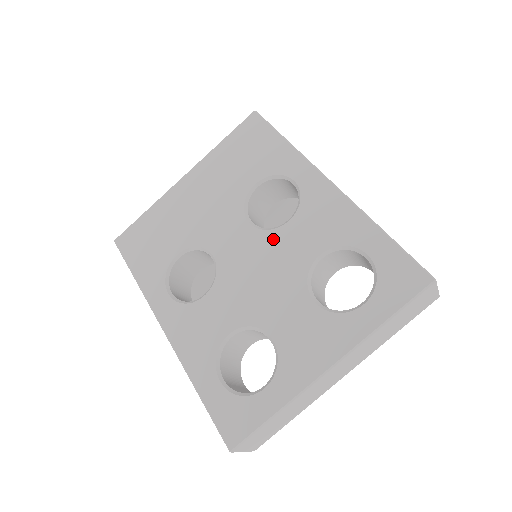
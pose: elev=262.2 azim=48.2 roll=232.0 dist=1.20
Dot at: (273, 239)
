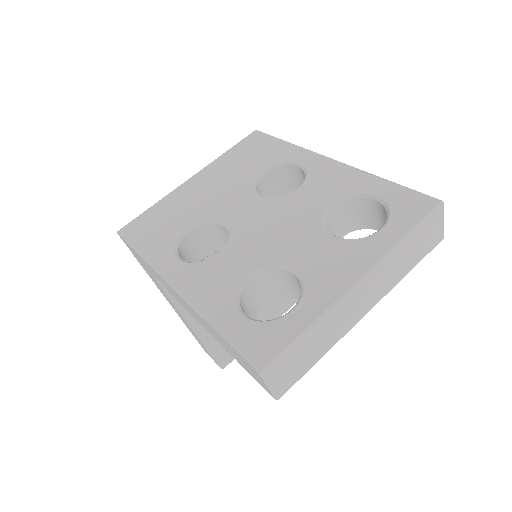
Dot at: (285, 202)
